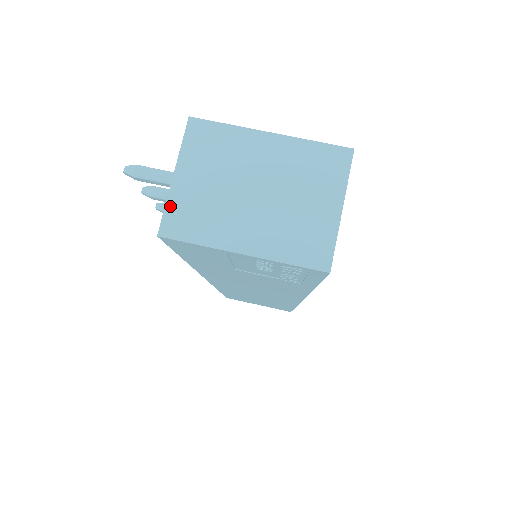
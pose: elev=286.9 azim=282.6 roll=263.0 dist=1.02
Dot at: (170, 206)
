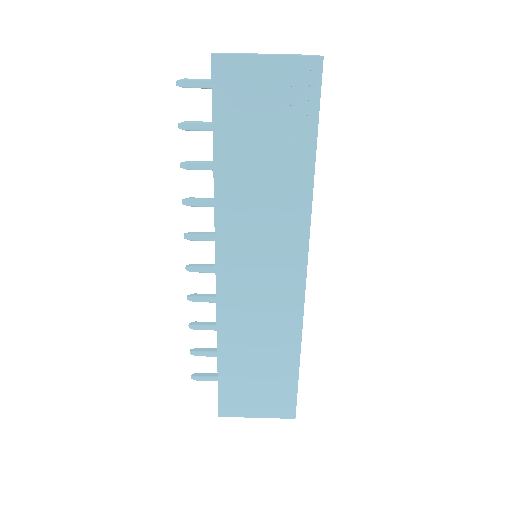
Dot at: occluded
